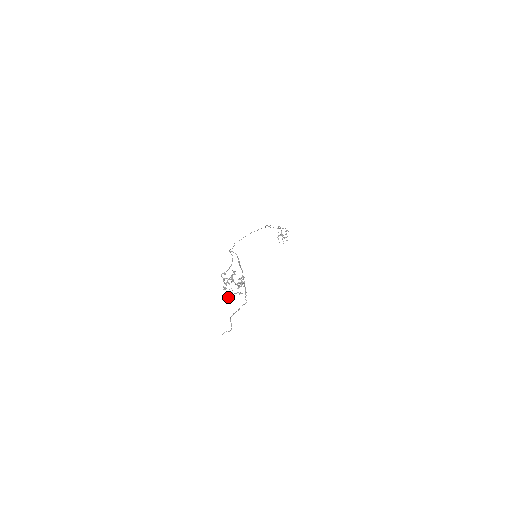
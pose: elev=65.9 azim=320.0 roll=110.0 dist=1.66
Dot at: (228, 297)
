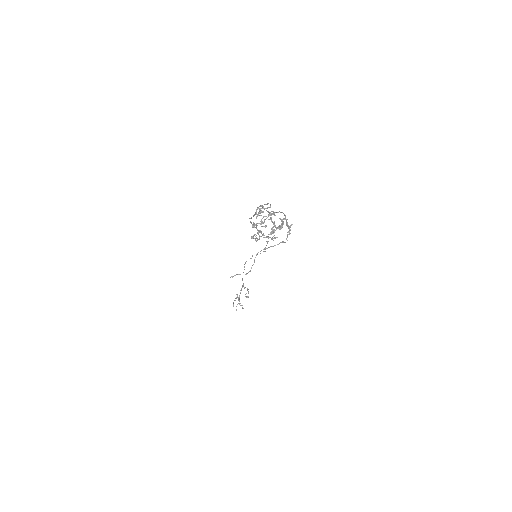
Dot at: (260, 232)
